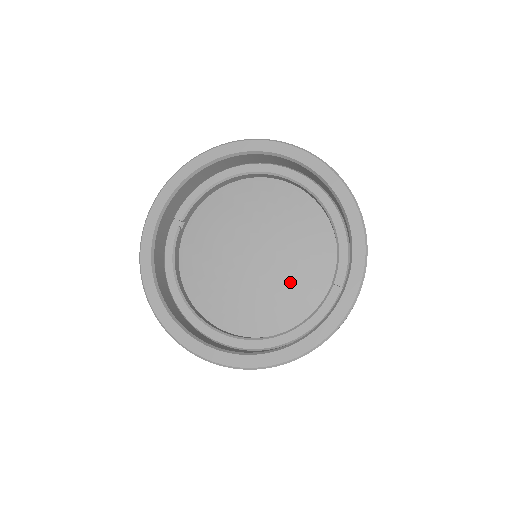
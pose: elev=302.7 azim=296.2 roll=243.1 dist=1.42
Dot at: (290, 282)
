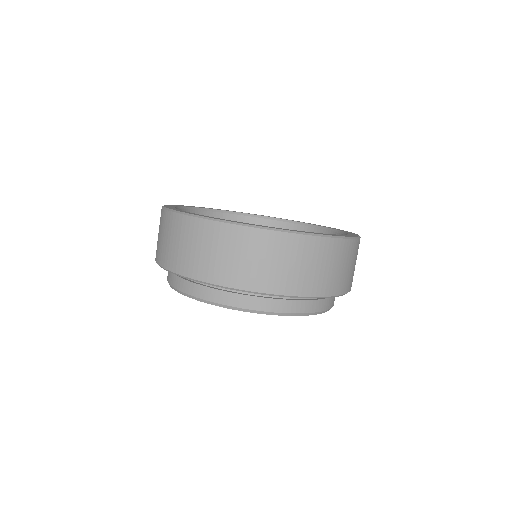
Dot at: occluded
